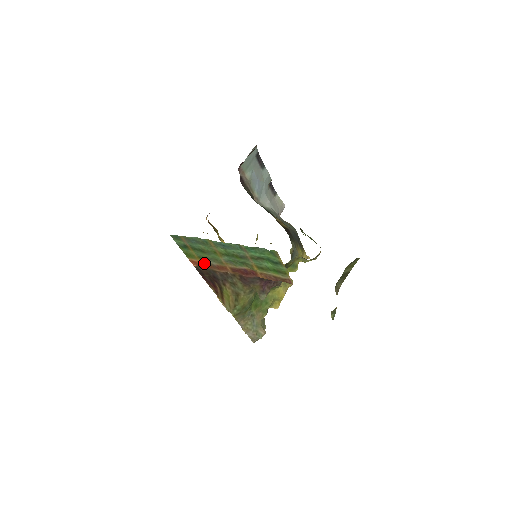
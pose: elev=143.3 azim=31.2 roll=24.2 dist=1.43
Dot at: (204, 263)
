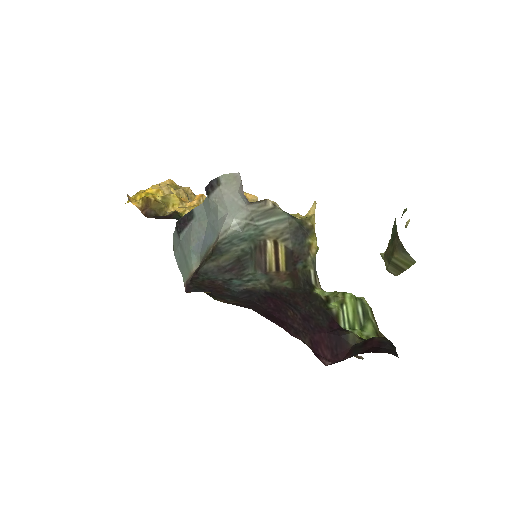
Dot at: occluded
